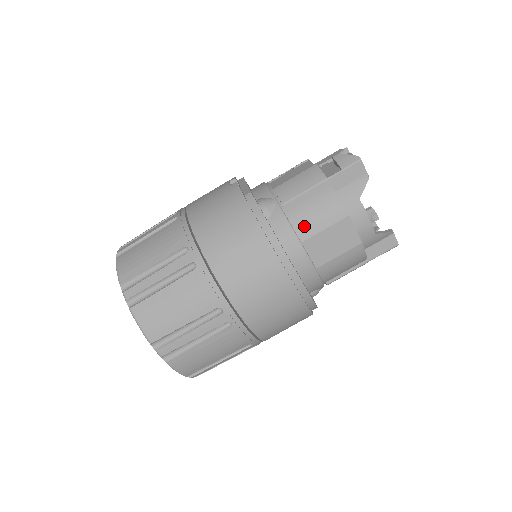
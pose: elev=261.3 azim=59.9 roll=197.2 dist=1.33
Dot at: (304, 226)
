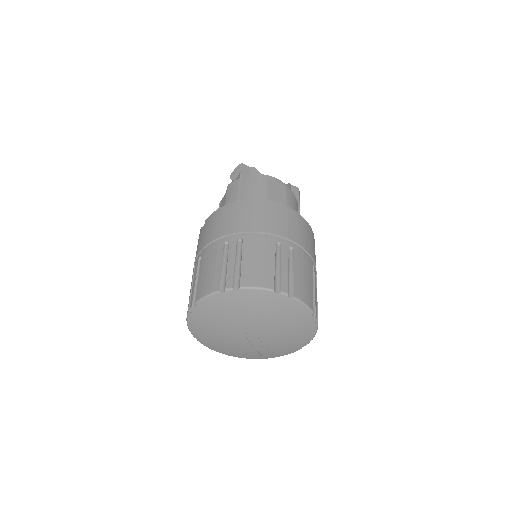
Dot at: (258, 195)
